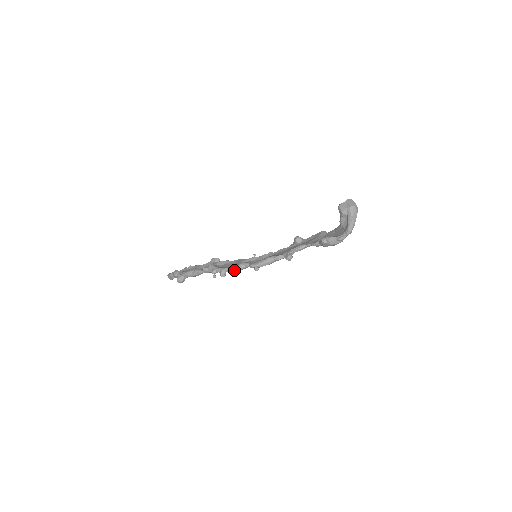
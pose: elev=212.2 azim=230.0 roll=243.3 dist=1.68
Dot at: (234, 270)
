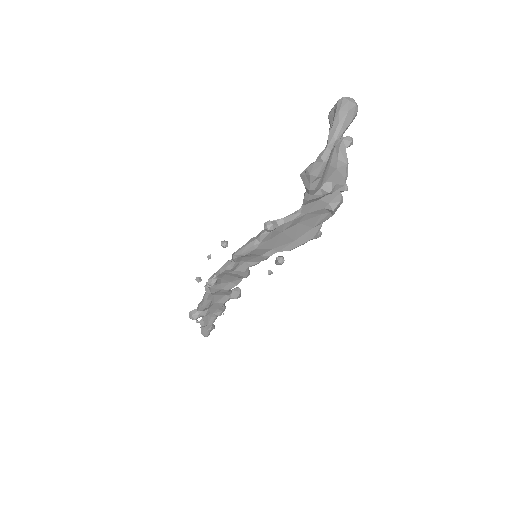
Dot at: (221, 270)
